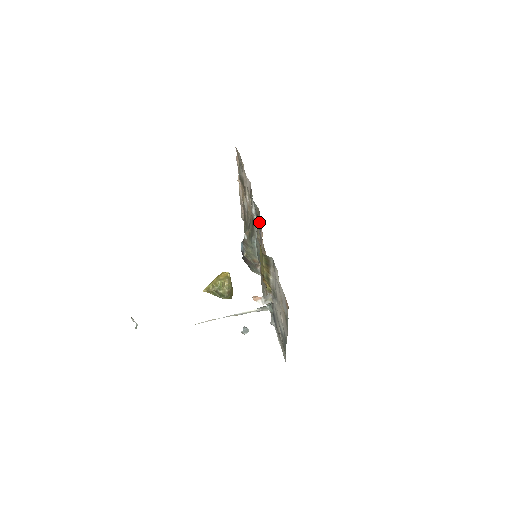
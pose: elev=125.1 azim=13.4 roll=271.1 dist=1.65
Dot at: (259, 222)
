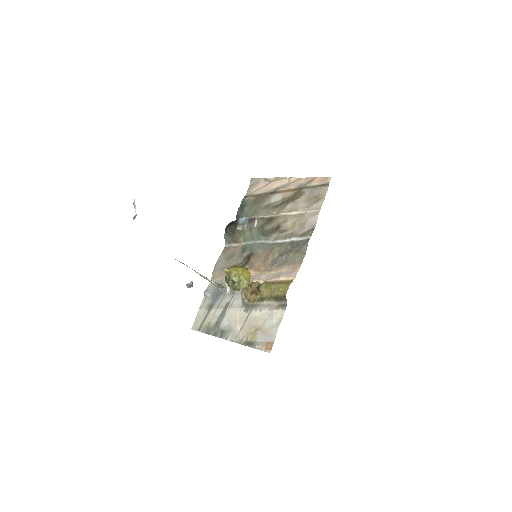
Dot at: (296, 260)
